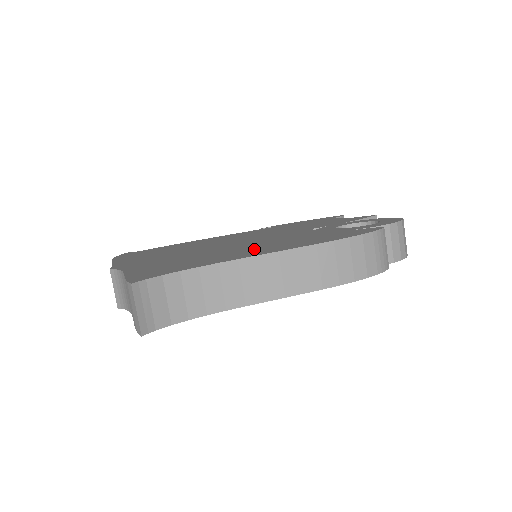
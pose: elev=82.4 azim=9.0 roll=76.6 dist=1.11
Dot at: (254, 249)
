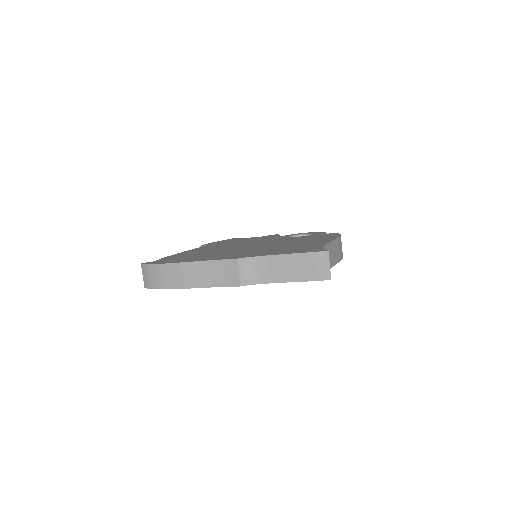
Dot at: (306, 242)
